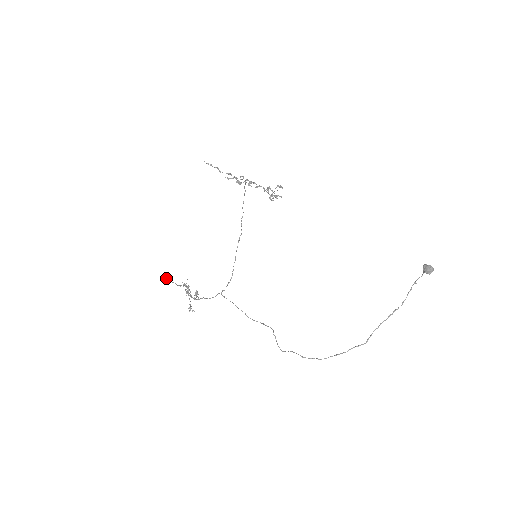
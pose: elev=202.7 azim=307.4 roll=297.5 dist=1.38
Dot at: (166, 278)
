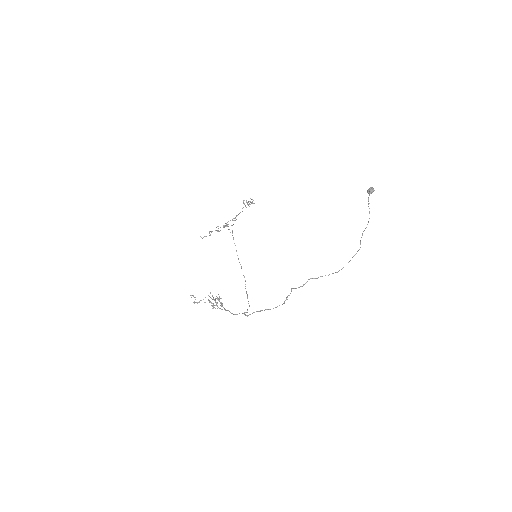
Dot at: (193, 302)
